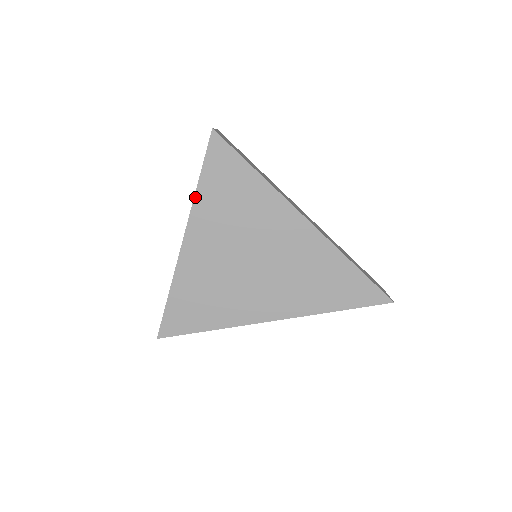
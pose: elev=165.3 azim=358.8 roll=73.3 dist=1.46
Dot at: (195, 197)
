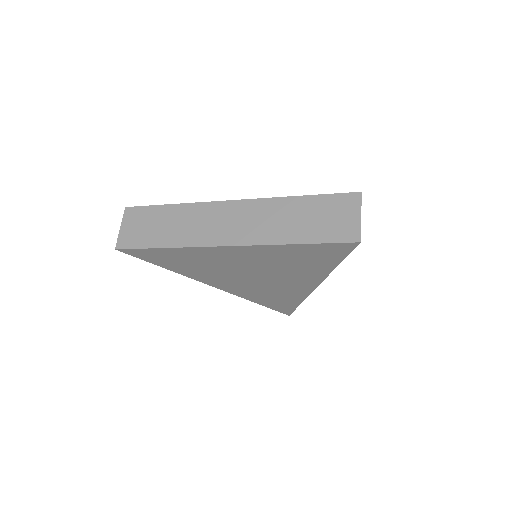
Dot at: (277, 245)
